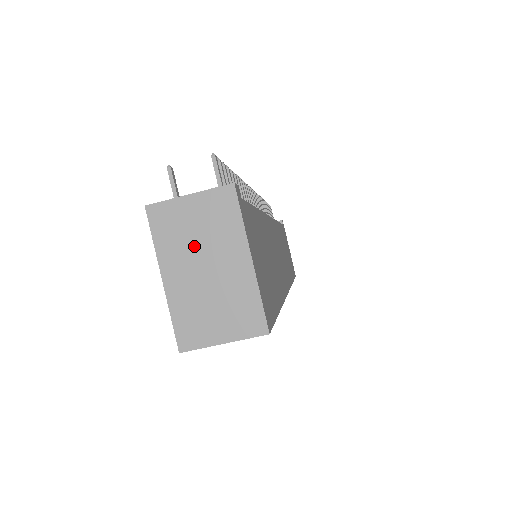
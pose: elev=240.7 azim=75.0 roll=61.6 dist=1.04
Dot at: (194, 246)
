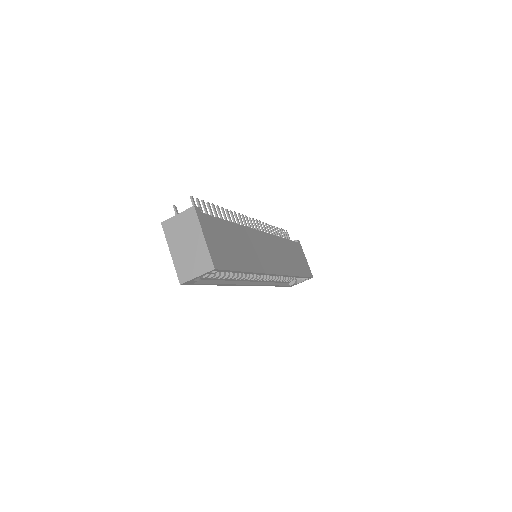
Dot at: (181, 236)
